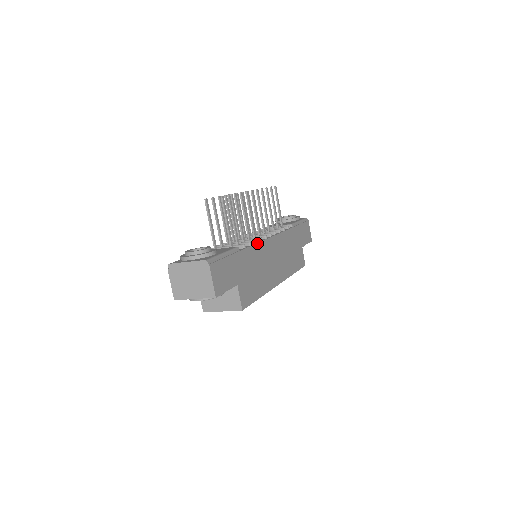
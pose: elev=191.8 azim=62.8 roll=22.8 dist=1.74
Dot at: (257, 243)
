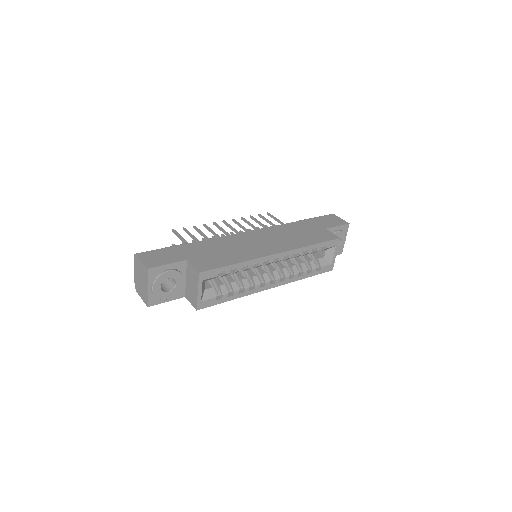
Dot at: (222, 237)
